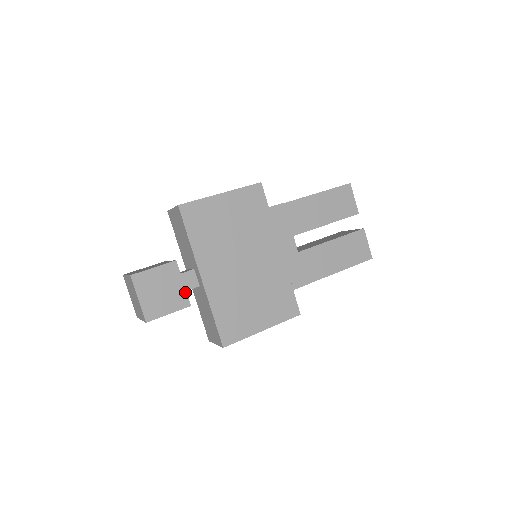
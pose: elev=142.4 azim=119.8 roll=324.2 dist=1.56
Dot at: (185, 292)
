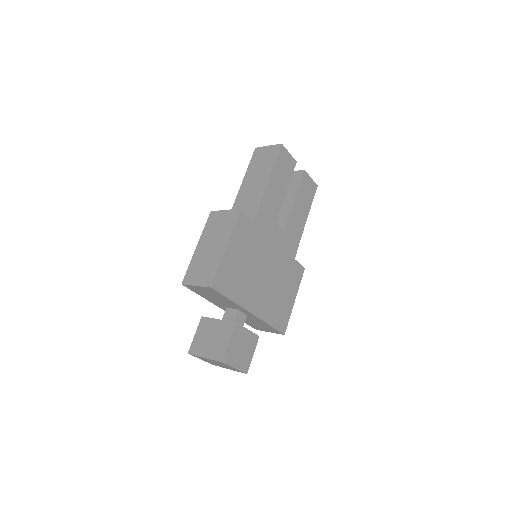
Dot at: (252, 333)
